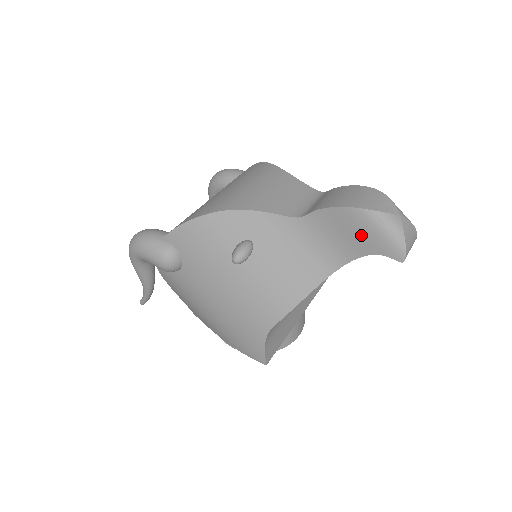
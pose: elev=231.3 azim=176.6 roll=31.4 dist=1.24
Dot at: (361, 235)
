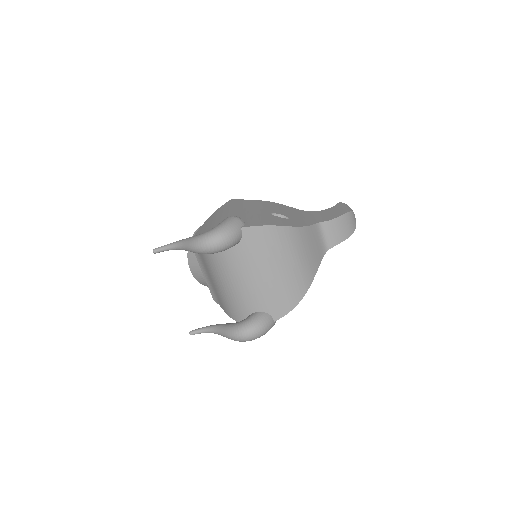
Dot at: occluded
